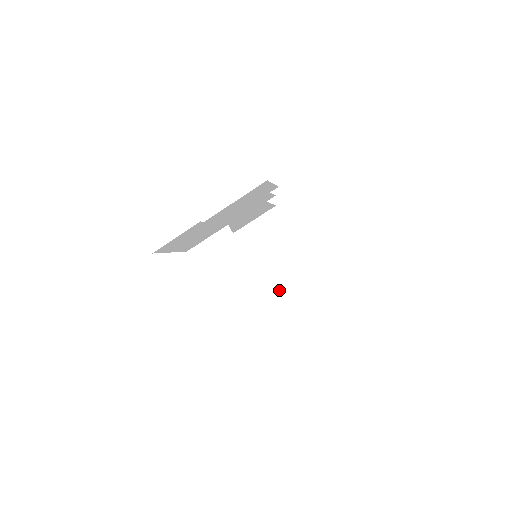
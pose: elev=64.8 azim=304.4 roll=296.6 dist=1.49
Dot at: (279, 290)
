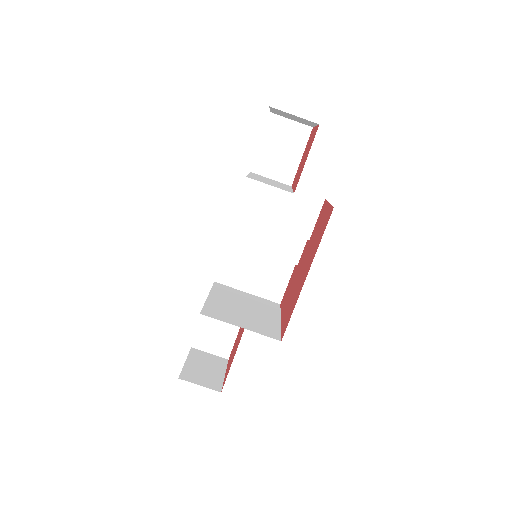
Dot at: (182, 379)
